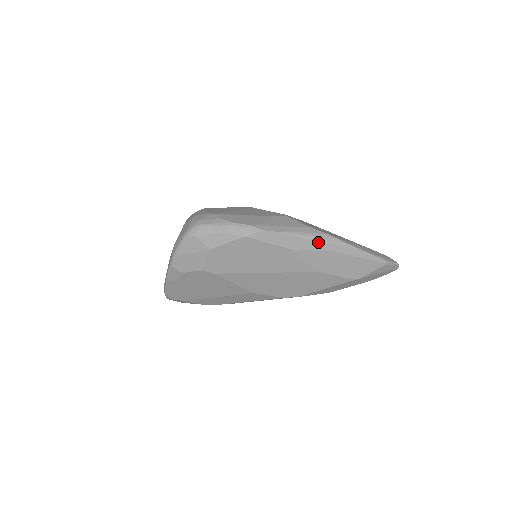
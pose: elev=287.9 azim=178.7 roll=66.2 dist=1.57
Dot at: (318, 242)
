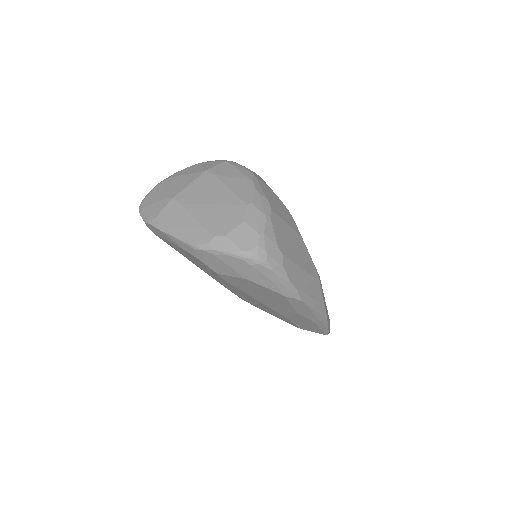
Dot at: (316, 318)
